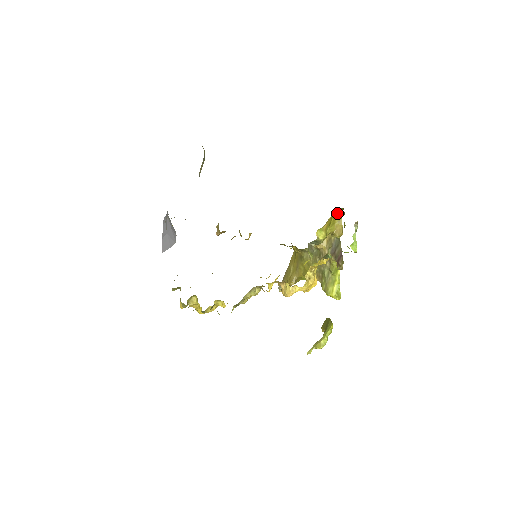
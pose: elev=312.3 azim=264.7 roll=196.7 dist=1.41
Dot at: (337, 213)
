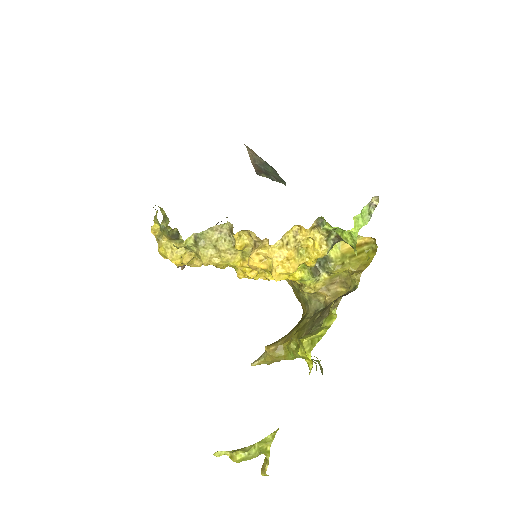
Dot at: occluded
